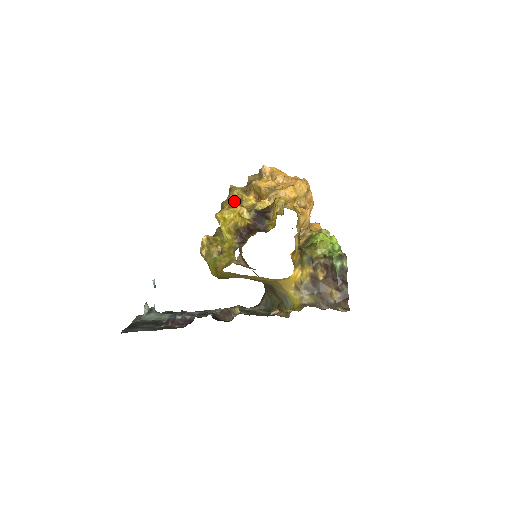
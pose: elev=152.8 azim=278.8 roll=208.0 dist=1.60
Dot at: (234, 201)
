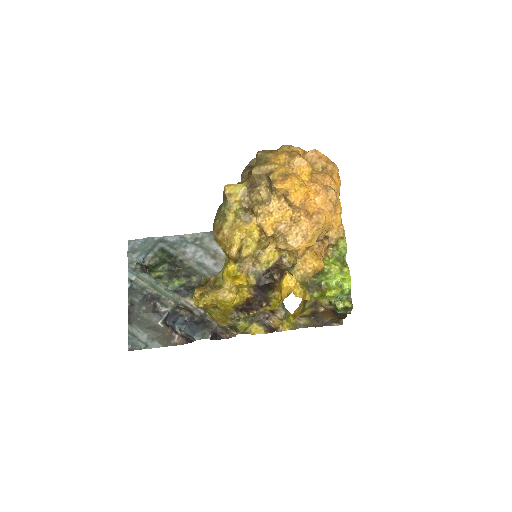
Dot at: (231, 258)
